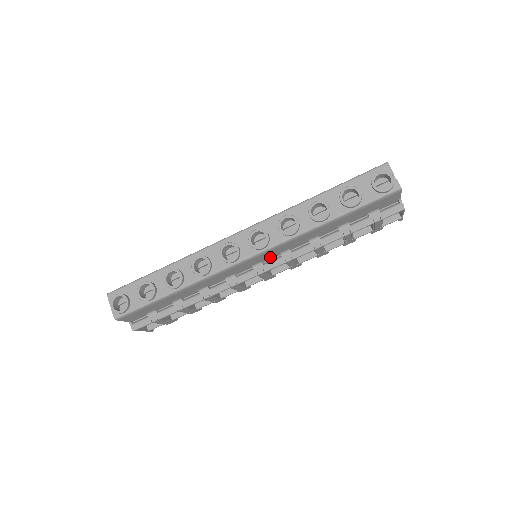
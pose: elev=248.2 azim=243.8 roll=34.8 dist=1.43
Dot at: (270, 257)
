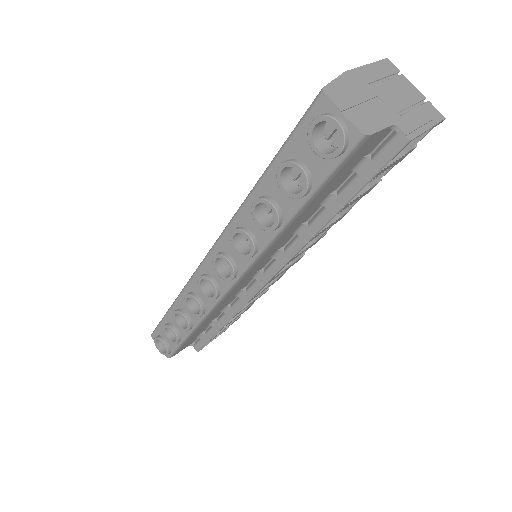
Dot at: (263, 264)
